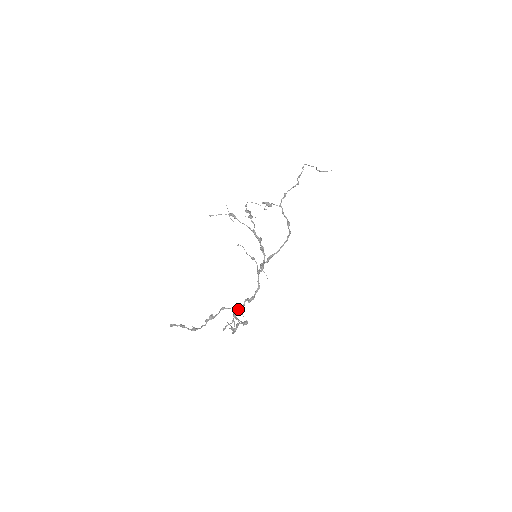
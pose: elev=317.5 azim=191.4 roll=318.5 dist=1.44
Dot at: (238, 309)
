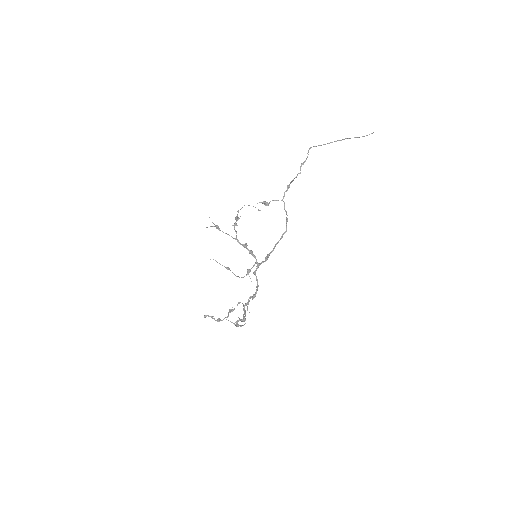
Dot at: (245, 305)
